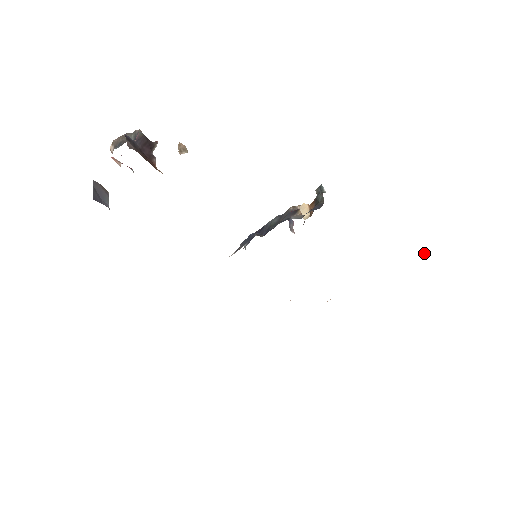
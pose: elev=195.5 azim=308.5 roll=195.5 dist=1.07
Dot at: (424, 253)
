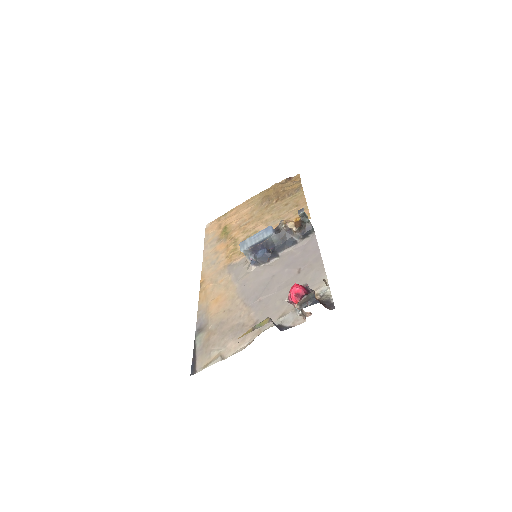
Dot at: (289, 178)
